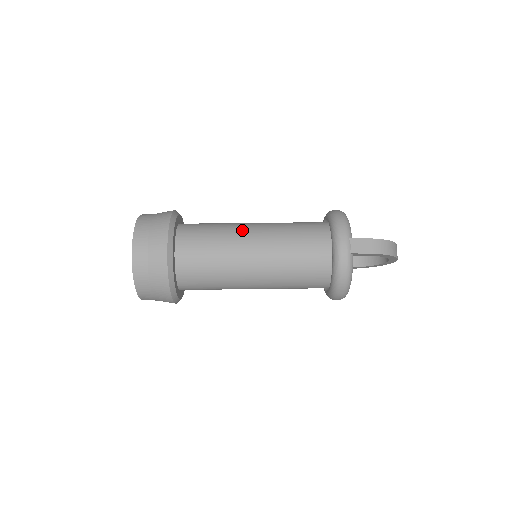
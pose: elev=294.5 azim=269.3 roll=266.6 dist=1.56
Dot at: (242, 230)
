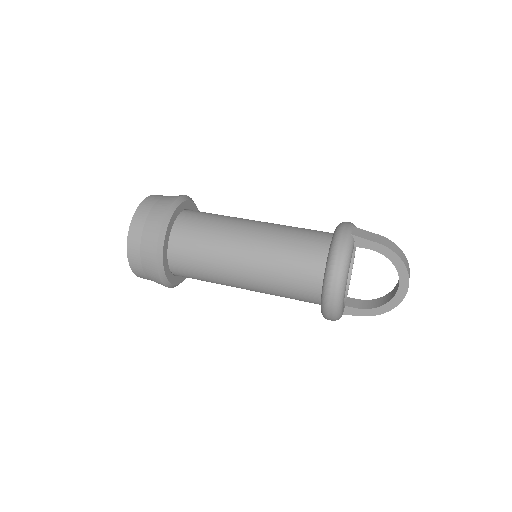
Dot at: occluded
